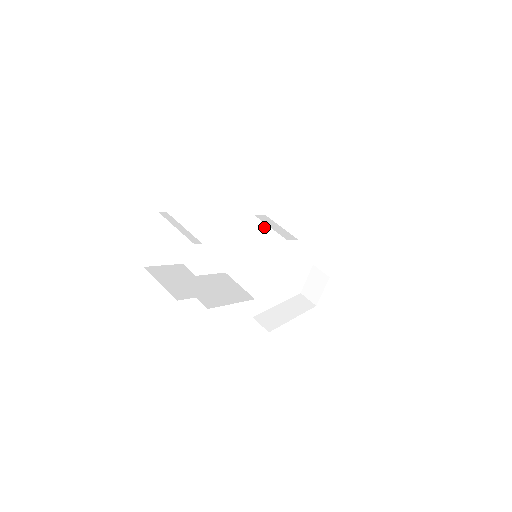
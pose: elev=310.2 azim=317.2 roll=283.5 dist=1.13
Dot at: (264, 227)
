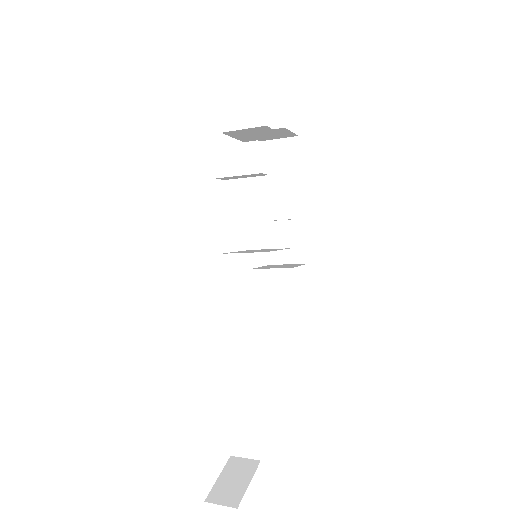
Dot at: (264, 249)
